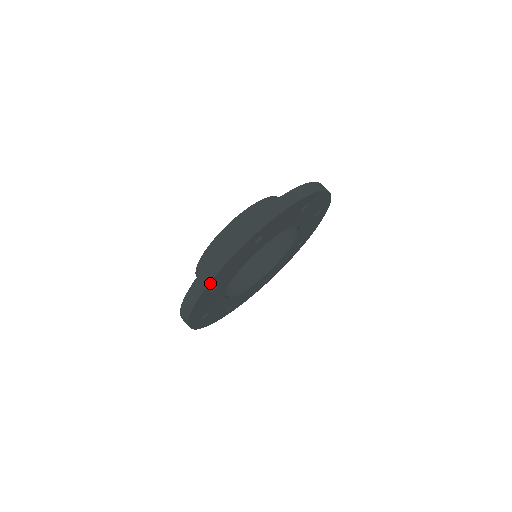
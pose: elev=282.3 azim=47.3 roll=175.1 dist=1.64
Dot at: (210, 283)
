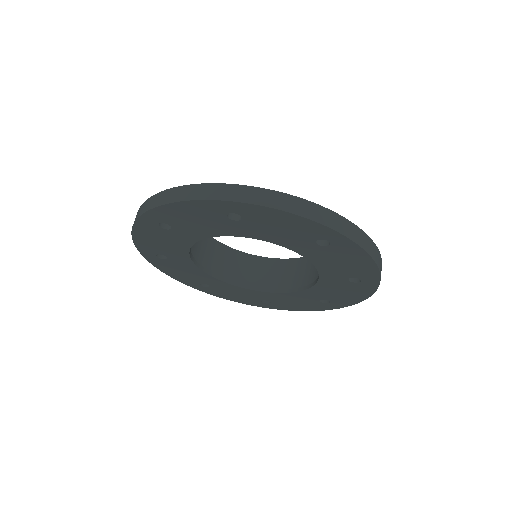
Dot at: (155, 210)
